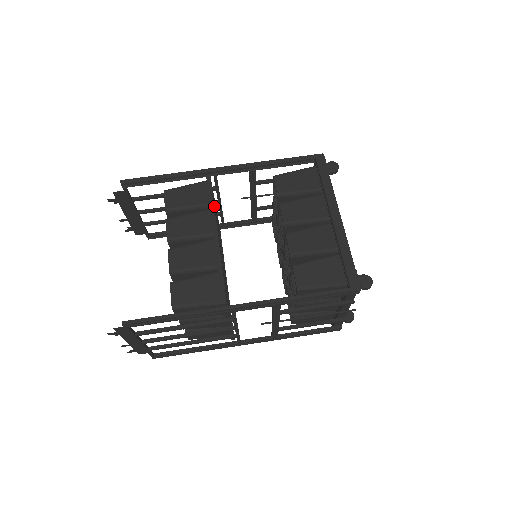
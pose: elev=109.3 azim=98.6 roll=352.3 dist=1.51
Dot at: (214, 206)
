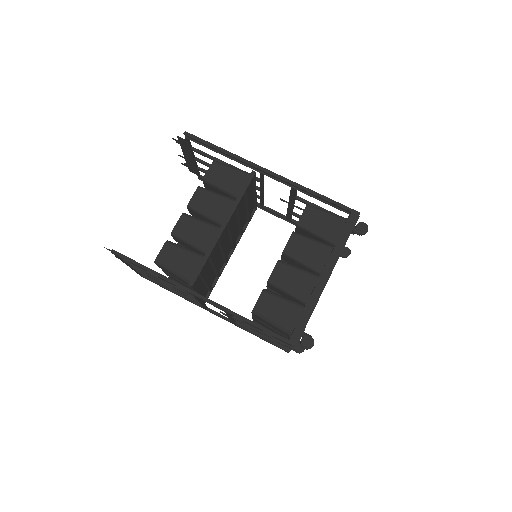
Dot at: (247, 196)
